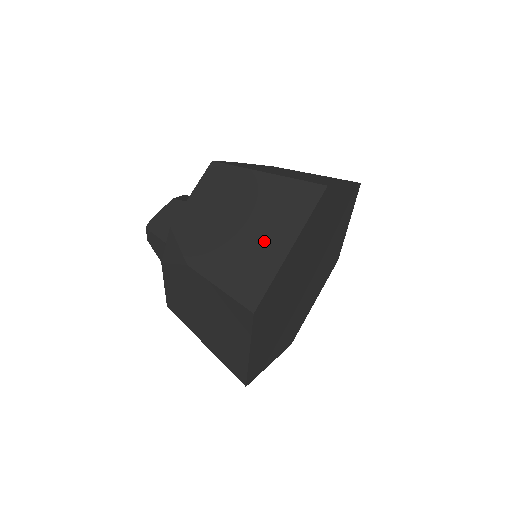
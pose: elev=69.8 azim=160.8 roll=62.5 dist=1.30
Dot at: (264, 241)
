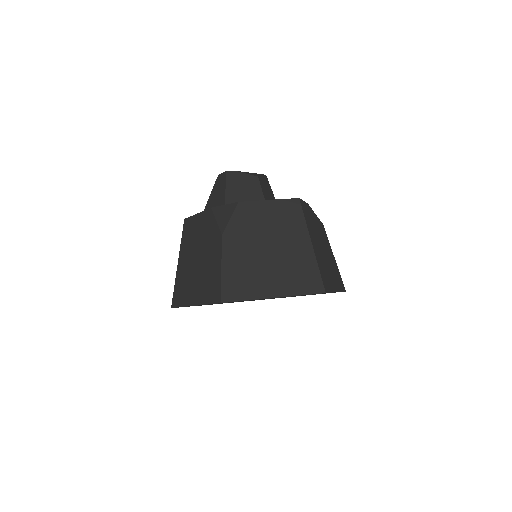
Dot at: (268, 277)
